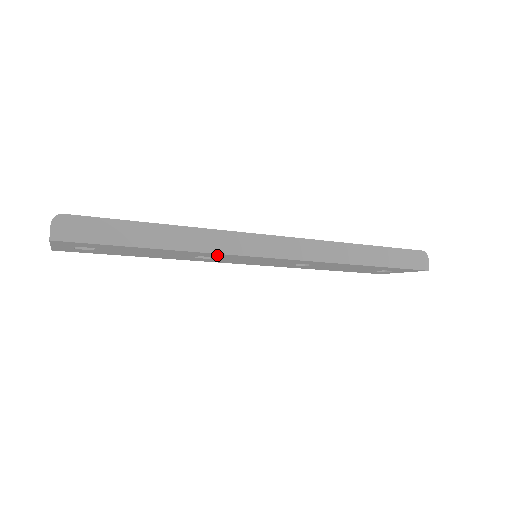
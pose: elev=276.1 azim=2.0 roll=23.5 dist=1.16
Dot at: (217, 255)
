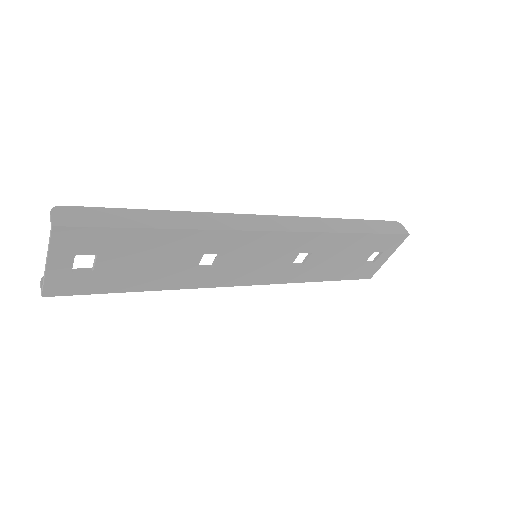
Dot at: (222, 240)
